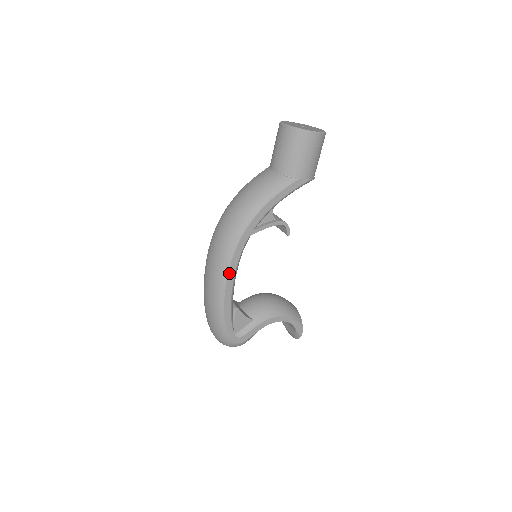
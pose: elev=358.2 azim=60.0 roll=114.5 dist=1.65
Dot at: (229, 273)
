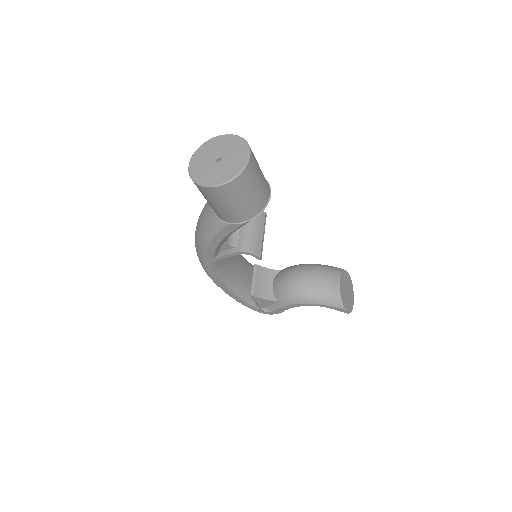
Dot at: (216, 282)
